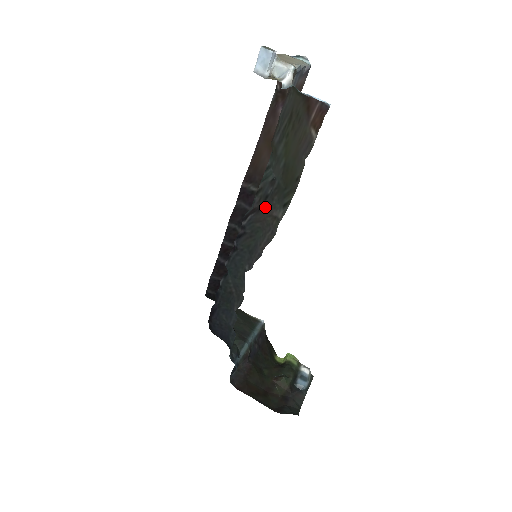
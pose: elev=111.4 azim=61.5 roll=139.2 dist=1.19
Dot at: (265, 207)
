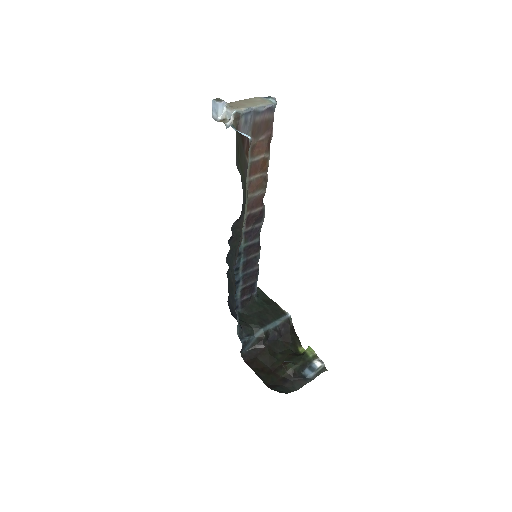
Dot at: (241, 216)
